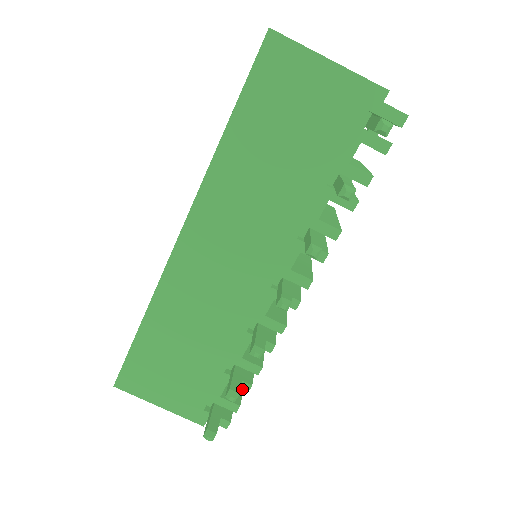
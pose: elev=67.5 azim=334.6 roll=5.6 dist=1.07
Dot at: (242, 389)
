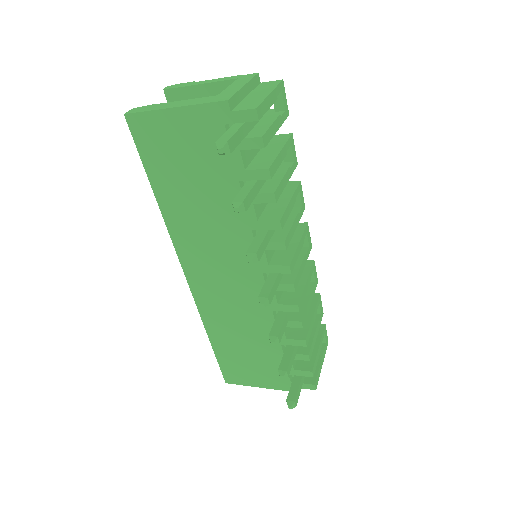
Dot at: (304, 360)
